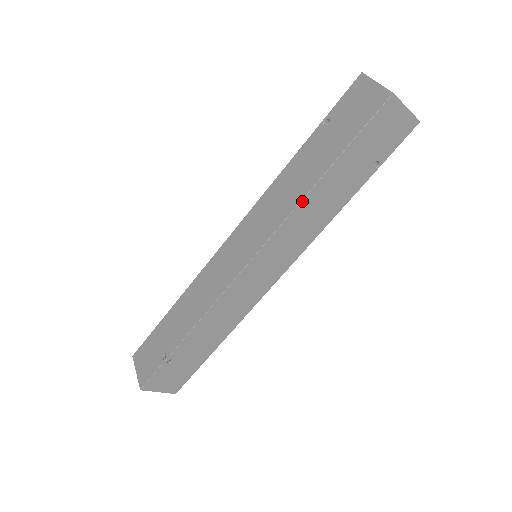
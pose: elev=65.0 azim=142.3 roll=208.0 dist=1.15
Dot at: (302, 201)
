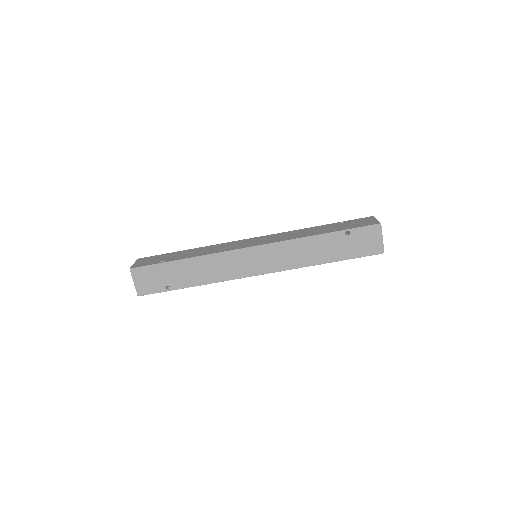
Dot at: occluded
